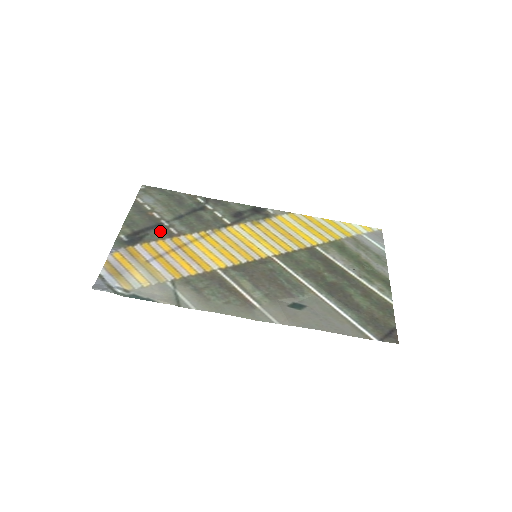
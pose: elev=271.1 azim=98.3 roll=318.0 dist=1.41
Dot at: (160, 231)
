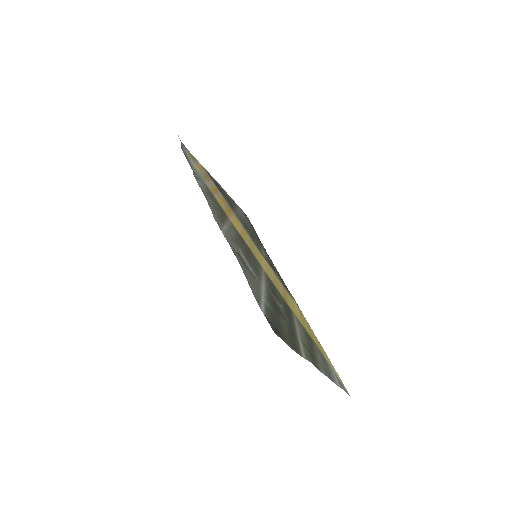
Dot at: (230, 203)
